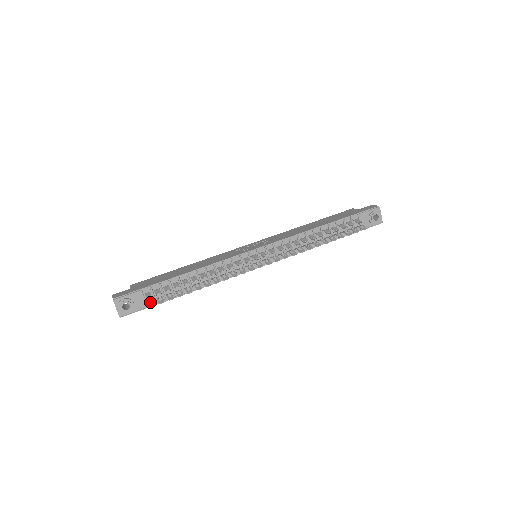
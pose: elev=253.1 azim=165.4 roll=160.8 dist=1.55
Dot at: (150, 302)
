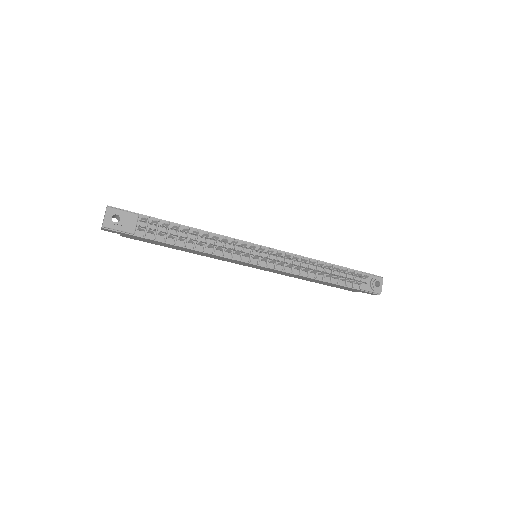
Dot at: (139, 231)
